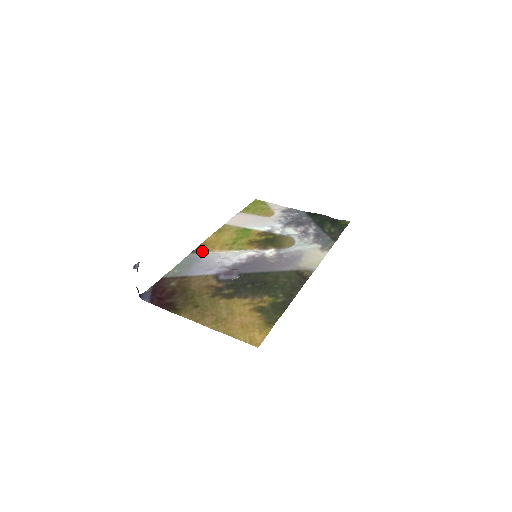
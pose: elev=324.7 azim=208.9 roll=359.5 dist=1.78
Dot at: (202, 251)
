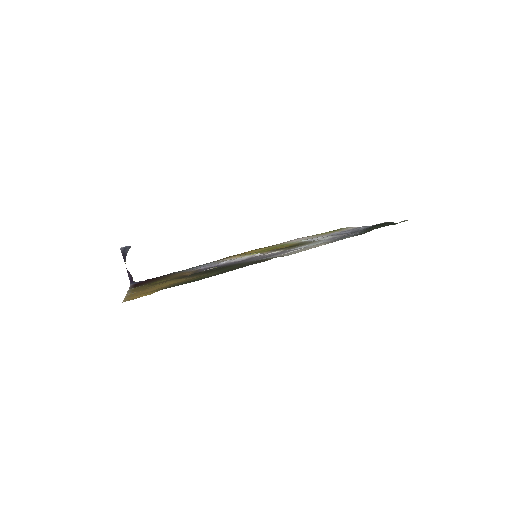
Dot at: (224, 259)
